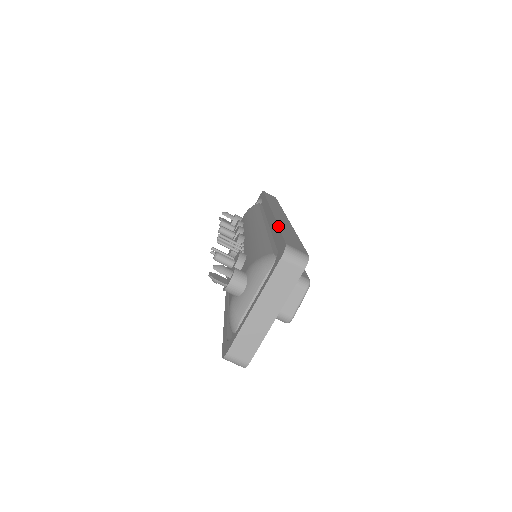
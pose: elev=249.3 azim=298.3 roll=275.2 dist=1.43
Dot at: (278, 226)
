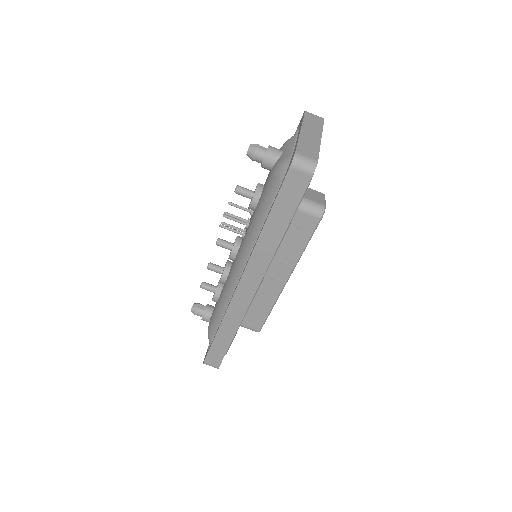
Dot at: occluded
